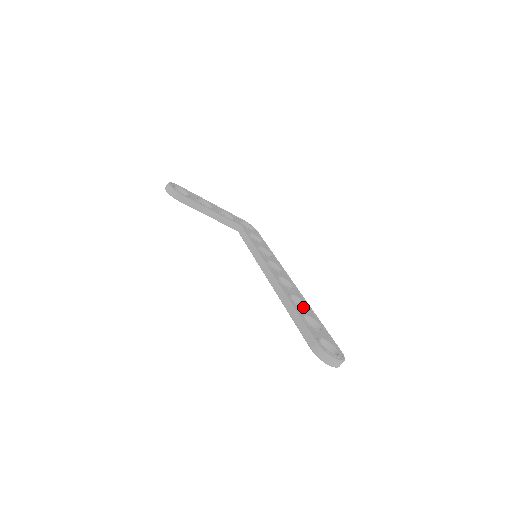
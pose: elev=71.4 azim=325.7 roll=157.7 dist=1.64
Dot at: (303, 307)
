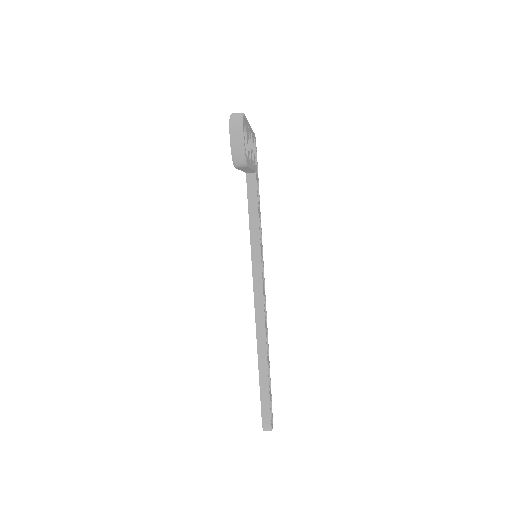
Dot at: occluded
